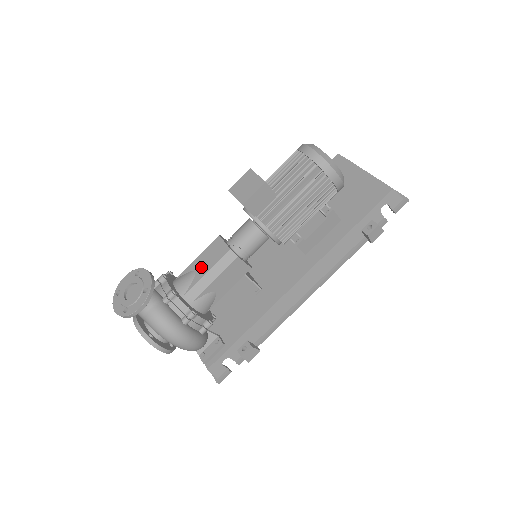
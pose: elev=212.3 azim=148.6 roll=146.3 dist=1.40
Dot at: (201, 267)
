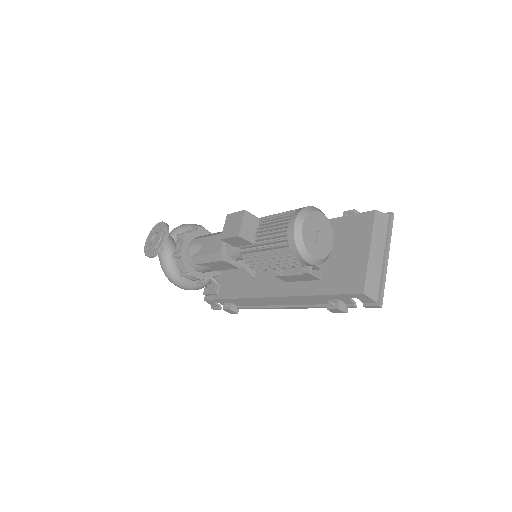
Dot at: (205, 247)
